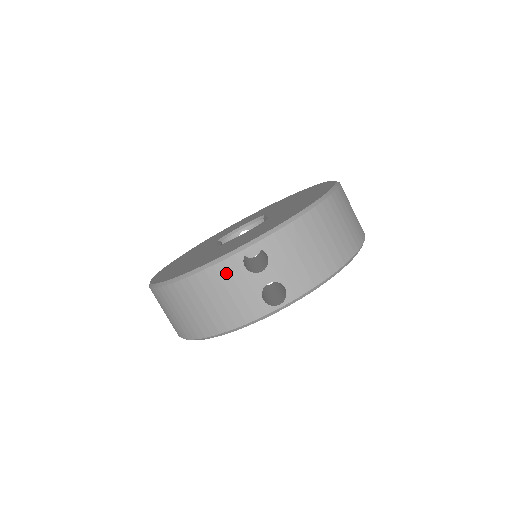
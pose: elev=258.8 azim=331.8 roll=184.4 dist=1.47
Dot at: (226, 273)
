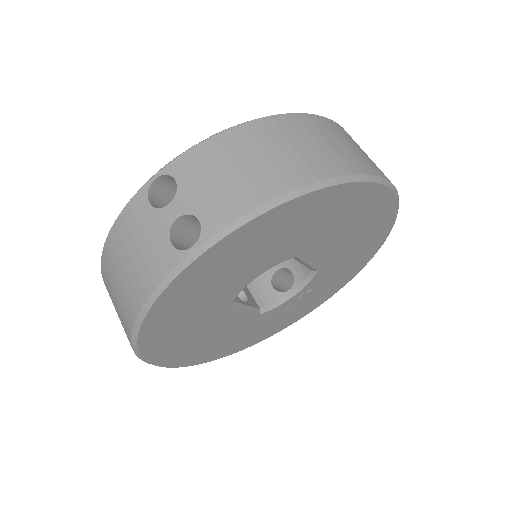
Dot at: (132, 219)
